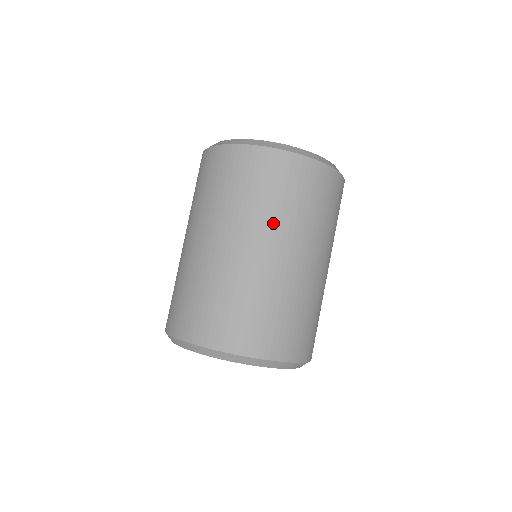
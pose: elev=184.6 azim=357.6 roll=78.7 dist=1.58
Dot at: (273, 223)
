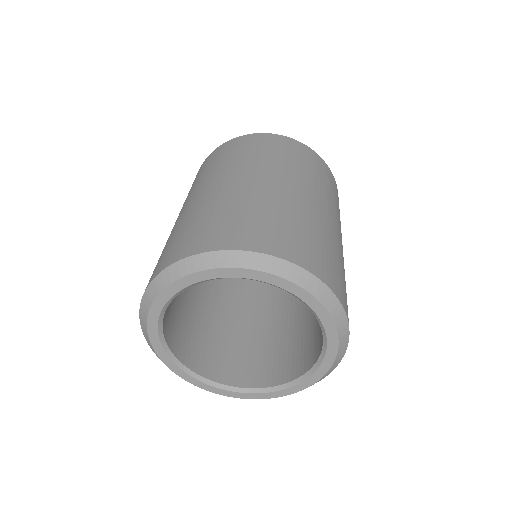
Dot at: (199, 184)
